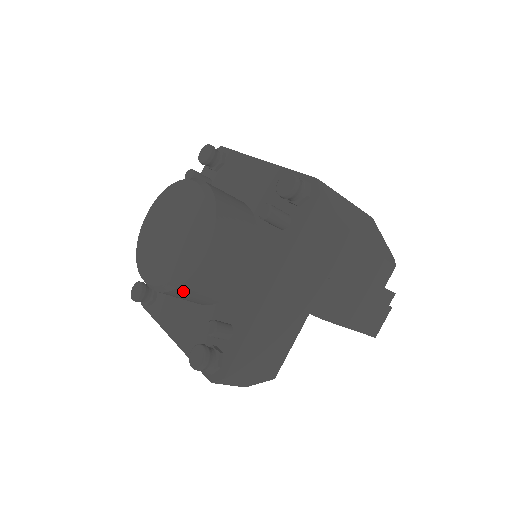
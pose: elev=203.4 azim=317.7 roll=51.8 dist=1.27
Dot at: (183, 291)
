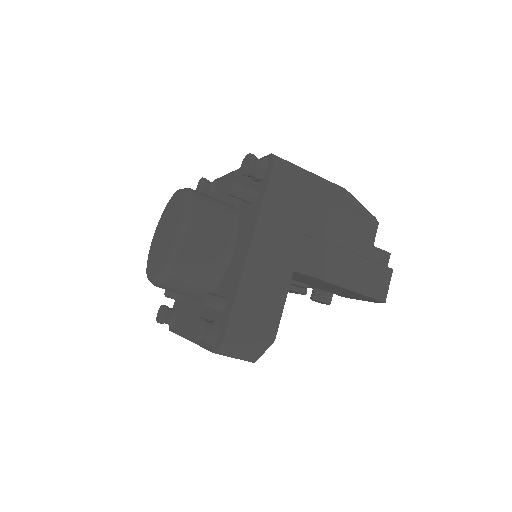
Dot at: (178, 275)
